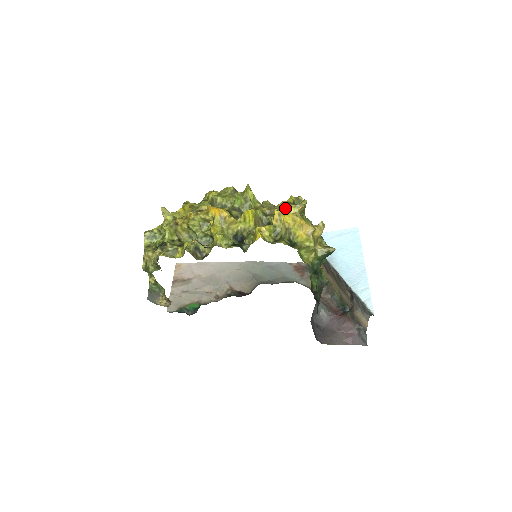
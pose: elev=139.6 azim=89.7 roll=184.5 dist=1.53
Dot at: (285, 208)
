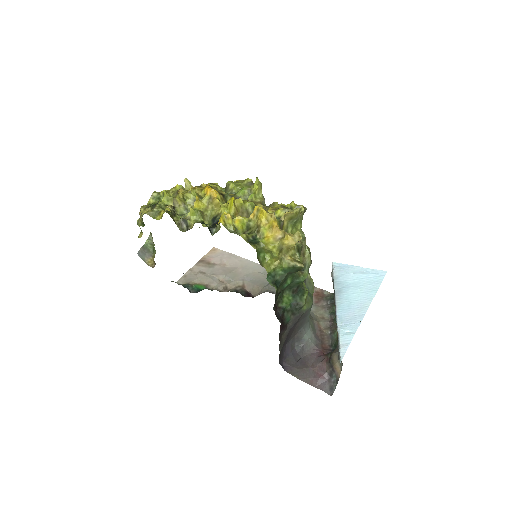
Dot at: (274, 209)
